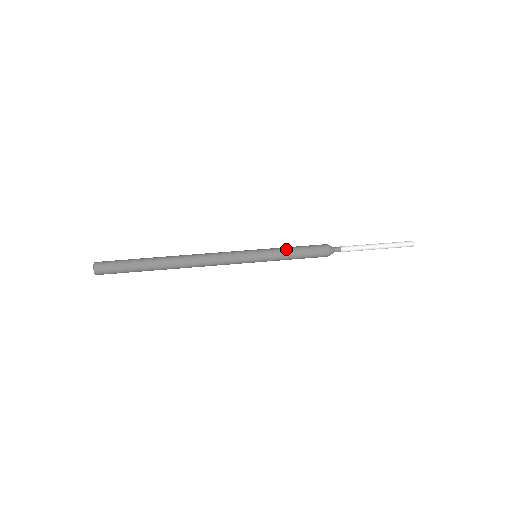
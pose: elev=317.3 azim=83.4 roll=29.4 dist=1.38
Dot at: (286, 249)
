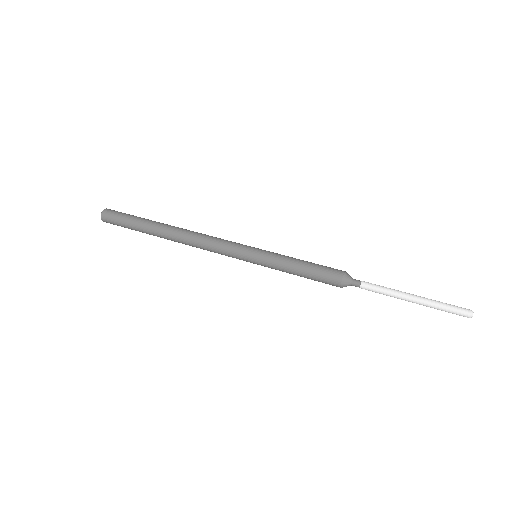
Dot at: (289, 261)
